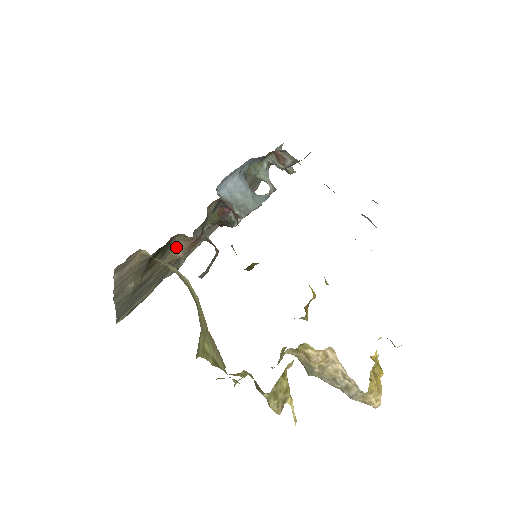
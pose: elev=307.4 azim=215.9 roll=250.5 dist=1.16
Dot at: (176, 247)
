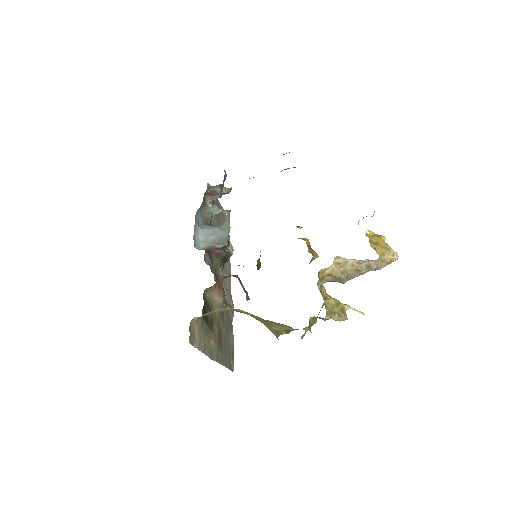
Dot at: (213, 299)
